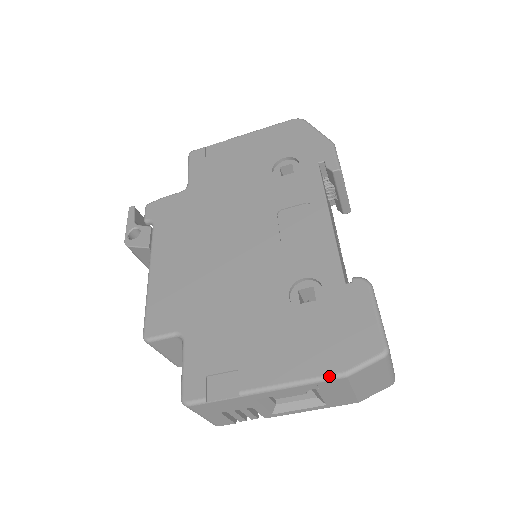
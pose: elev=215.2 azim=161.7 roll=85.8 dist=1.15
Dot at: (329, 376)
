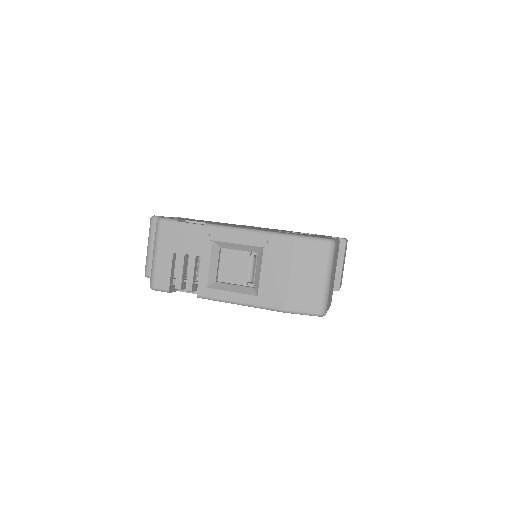
Dot at: (281, 233)
